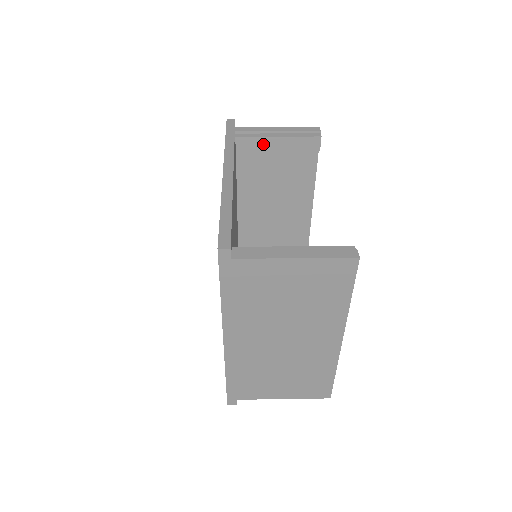
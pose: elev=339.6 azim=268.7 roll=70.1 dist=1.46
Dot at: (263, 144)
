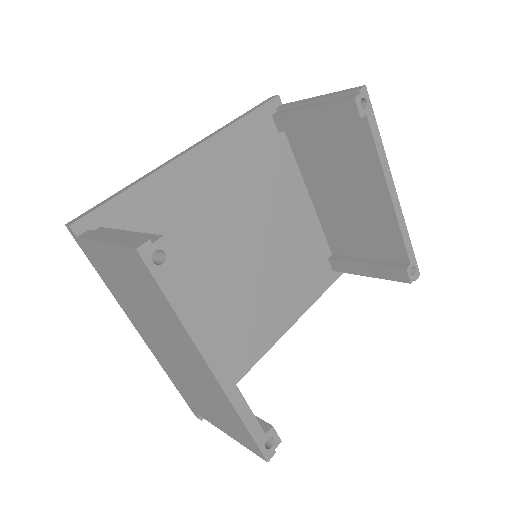
Dot at: (299, 120)
